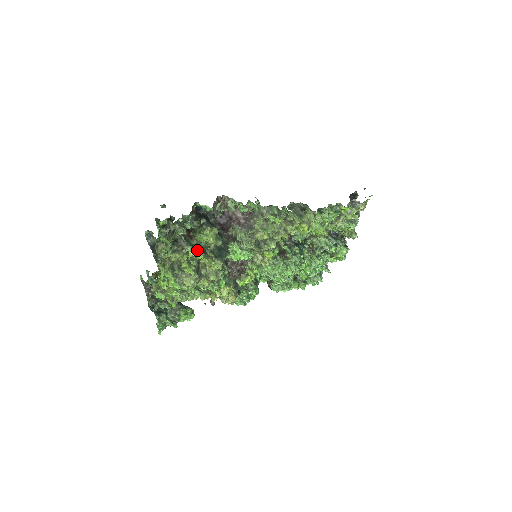
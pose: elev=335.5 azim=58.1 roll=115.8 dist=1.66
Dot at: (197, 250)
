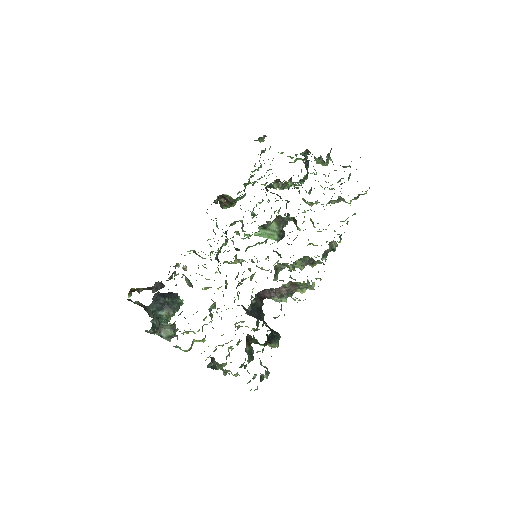
Dot at: occluded
